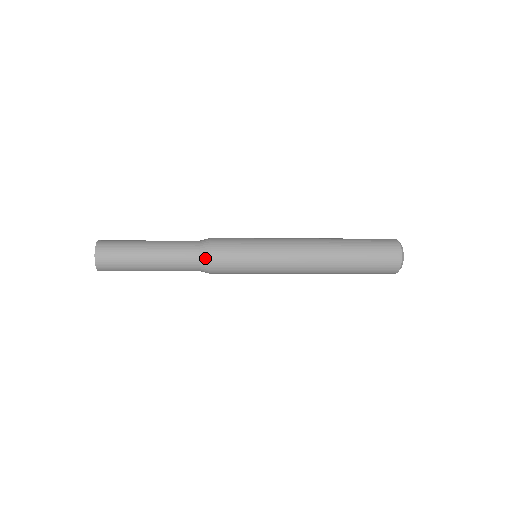
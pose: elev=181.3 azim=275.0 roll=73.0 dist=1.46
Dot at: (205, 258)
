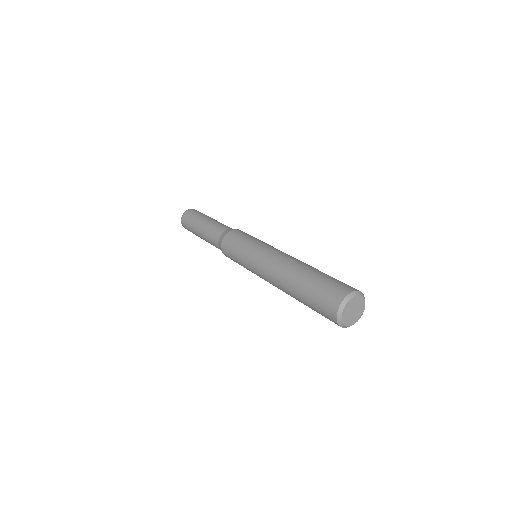
Dot at: occluded
